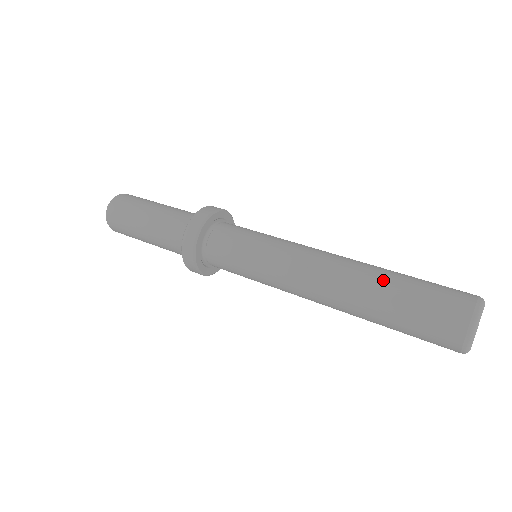
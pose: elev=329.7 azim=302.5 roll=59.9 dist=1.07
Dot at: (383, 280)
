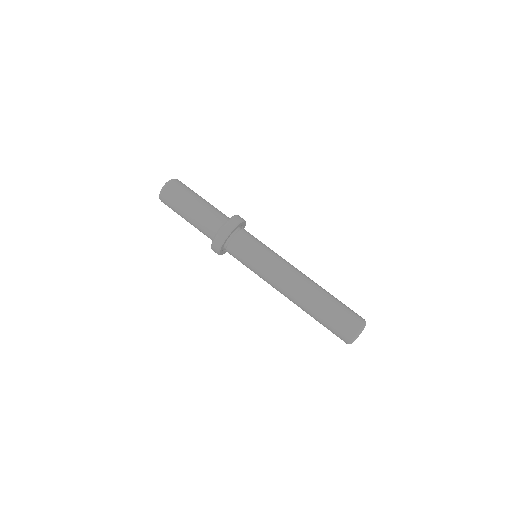
Dot at: (322, 301)
